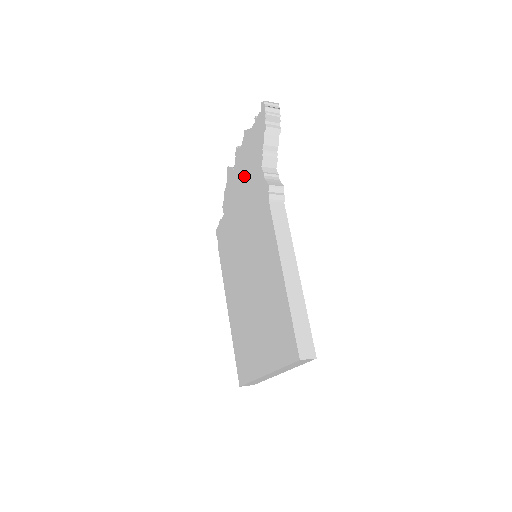
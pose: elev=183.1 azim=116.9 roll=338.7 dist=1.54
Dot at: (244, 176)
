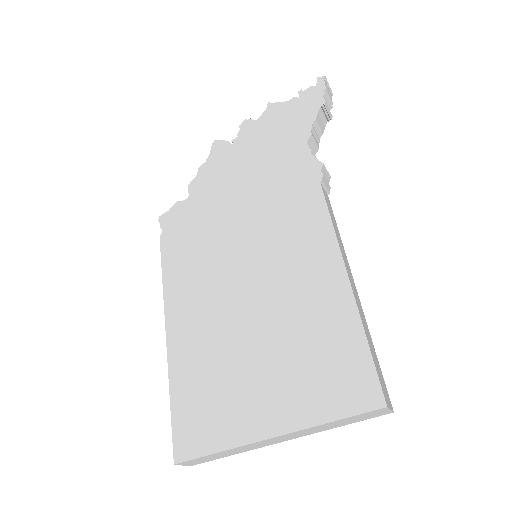
Dot at: (259, 151)
